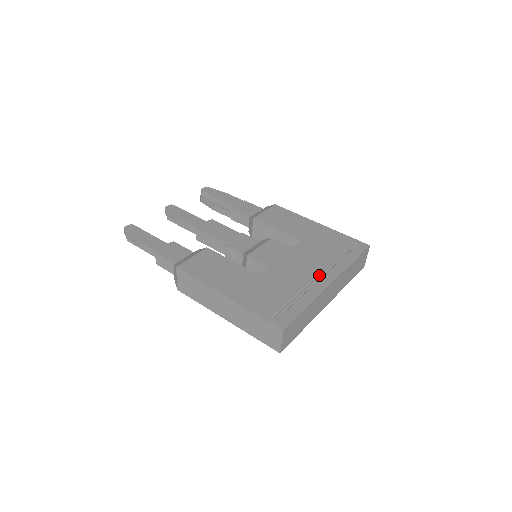
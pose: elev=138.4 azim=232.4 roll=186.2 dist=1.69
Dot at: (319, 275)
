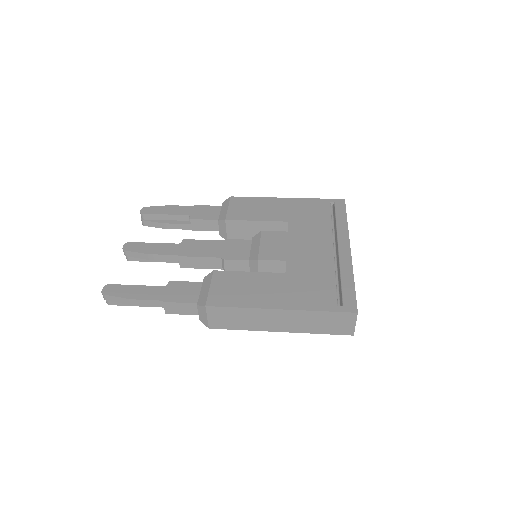
Dot at: (333, 247)
